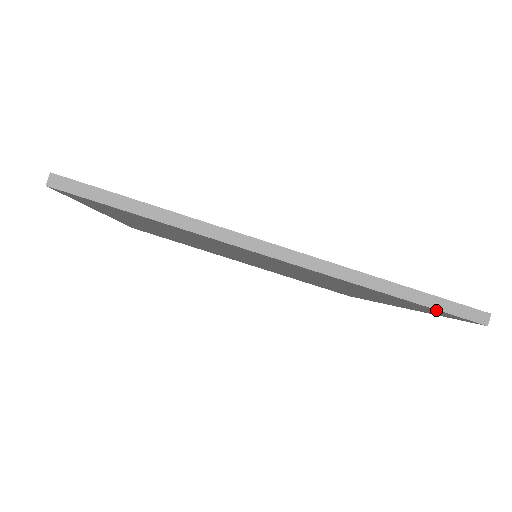
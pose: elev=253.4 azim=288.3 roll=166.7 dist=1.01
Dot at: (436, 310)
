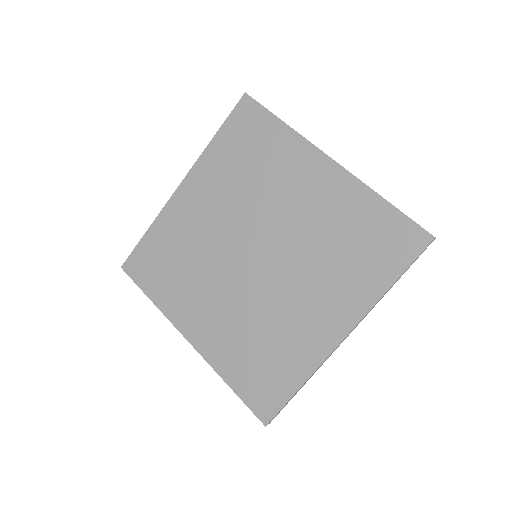
Dot at: (406, 222)
